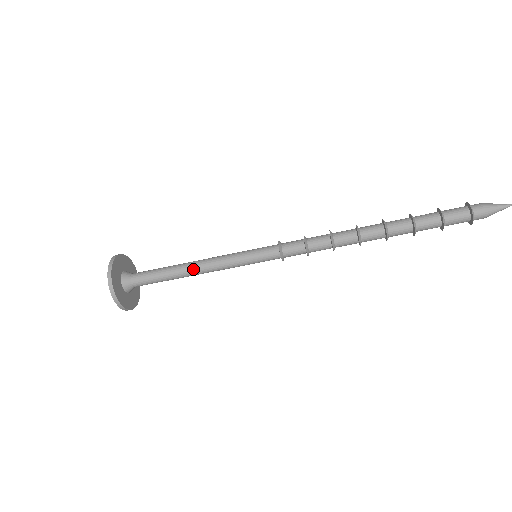
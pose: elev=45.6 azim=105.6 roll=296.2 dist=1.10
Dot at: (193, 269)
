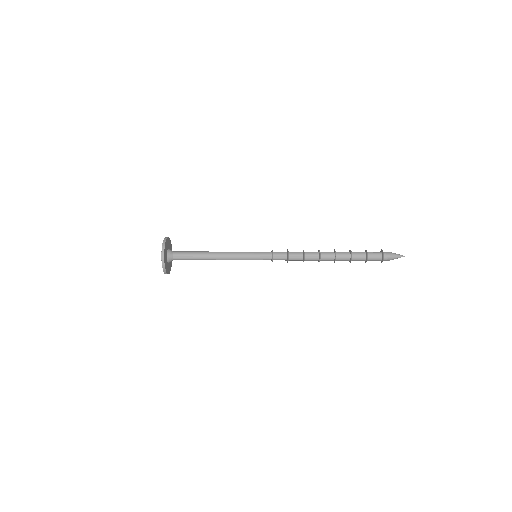
Dot at: (216, 258)
